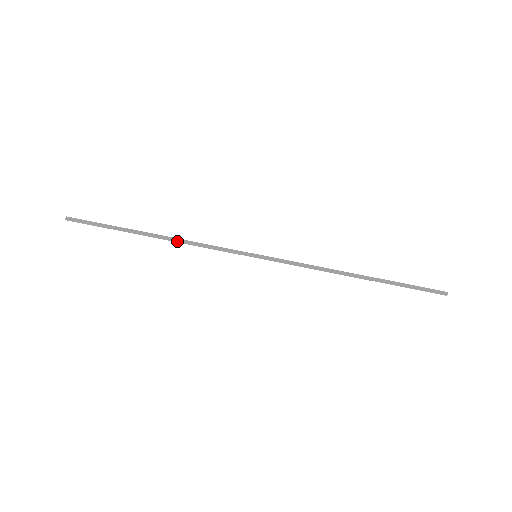
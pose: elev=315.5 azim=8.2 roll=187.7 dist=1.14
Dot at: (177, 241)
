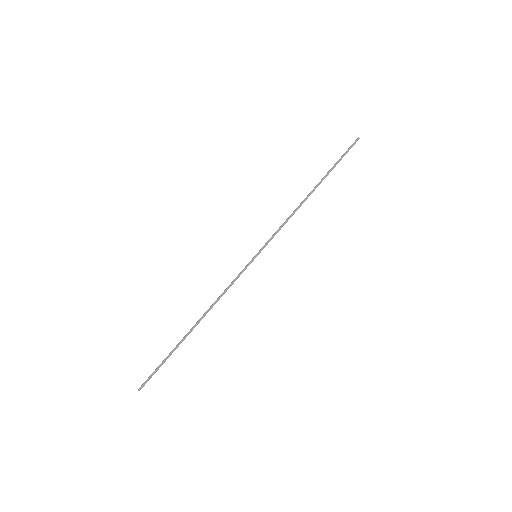
Dot at: (209, 309)
